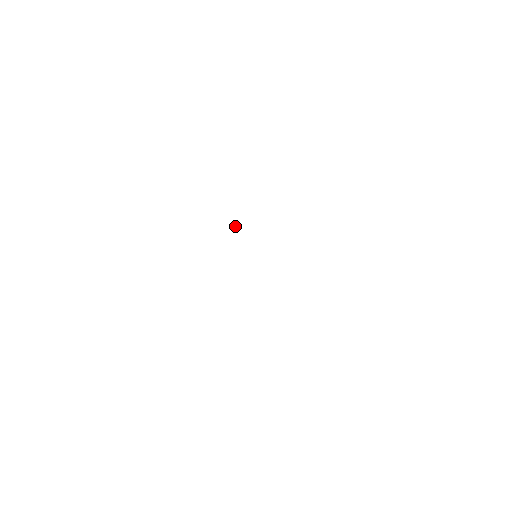
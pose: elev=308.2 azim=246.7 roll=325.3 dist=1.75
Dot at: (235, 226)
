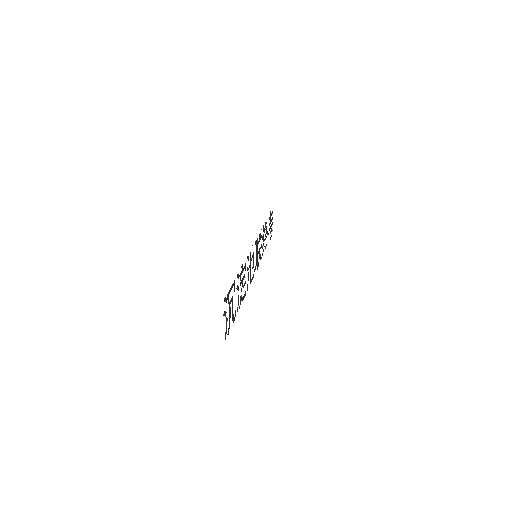
Dot at: (266, 236)
